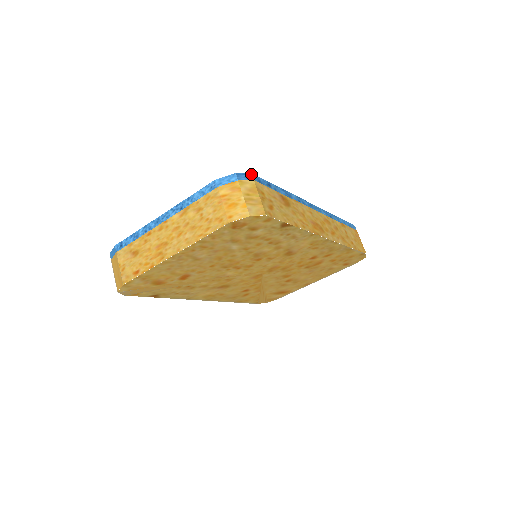
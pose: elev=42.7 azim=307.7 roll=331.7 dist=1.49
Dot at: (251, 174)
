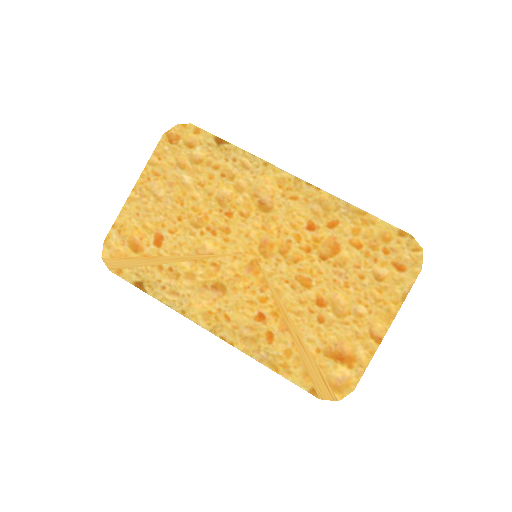
Dot at: occluded
